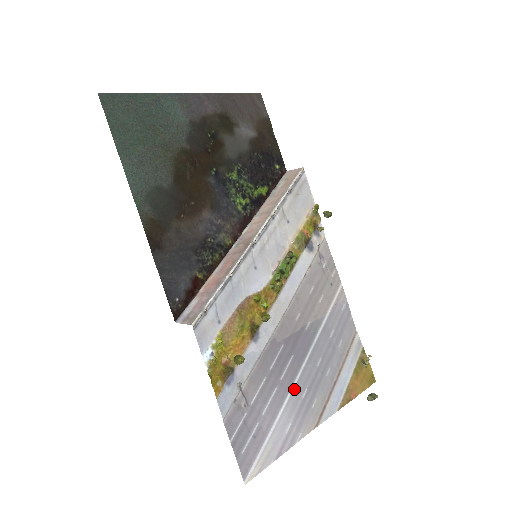
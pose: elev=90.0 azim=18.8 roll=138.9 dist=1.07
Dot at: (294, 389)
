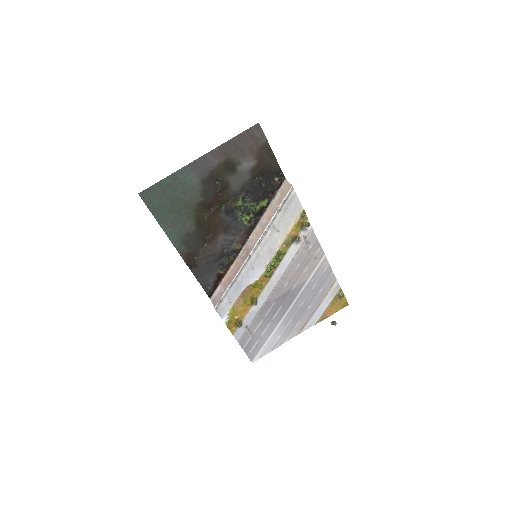
Dot at: (282, 321)
